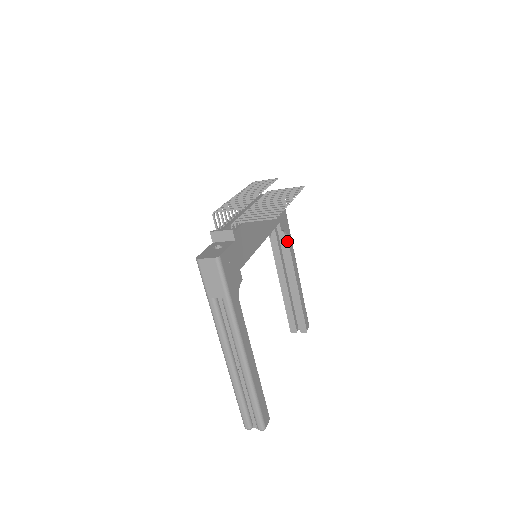
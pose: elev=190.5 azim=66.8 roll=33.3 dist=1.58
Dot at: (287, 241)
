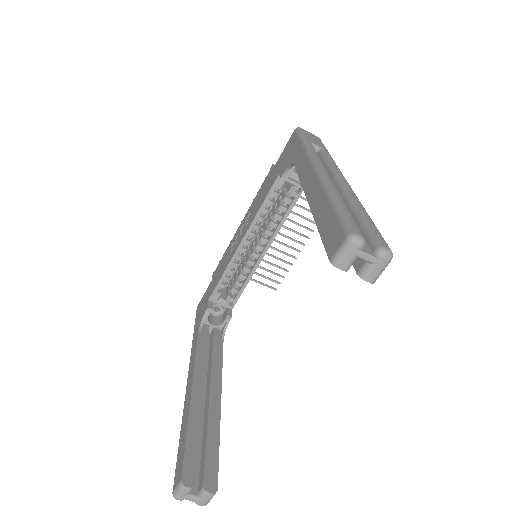
Dot at: (222, 344)
